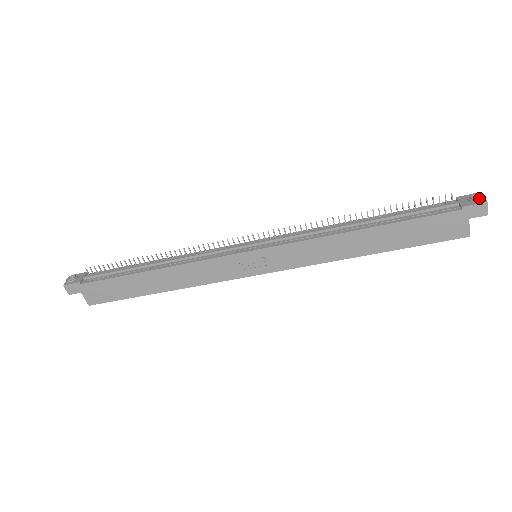
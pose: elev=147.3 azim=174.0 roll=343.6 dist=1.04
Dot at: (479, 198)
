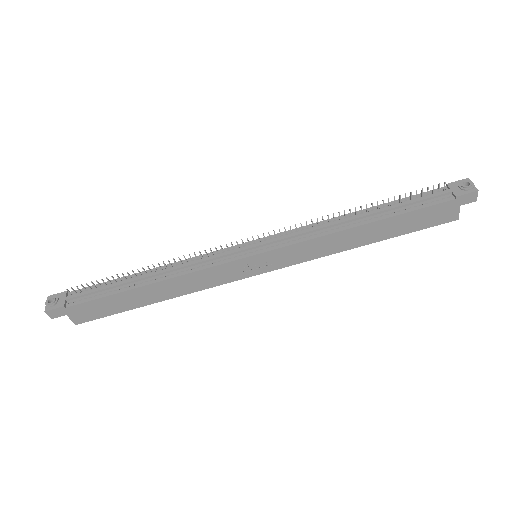
Dot at: (470, 186)
